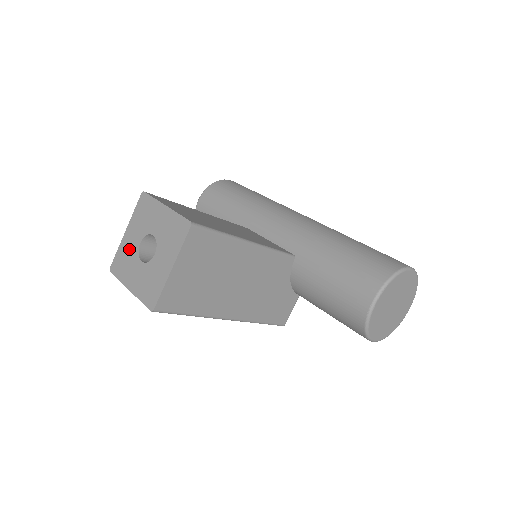
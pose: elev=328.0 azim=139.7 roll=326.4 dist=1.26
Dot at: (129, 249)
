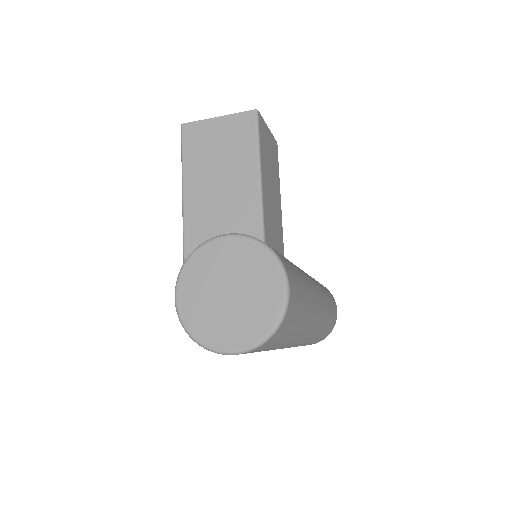
Dot at: occluded
